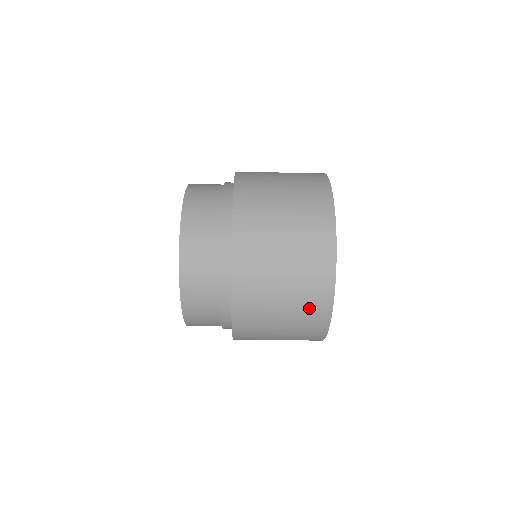
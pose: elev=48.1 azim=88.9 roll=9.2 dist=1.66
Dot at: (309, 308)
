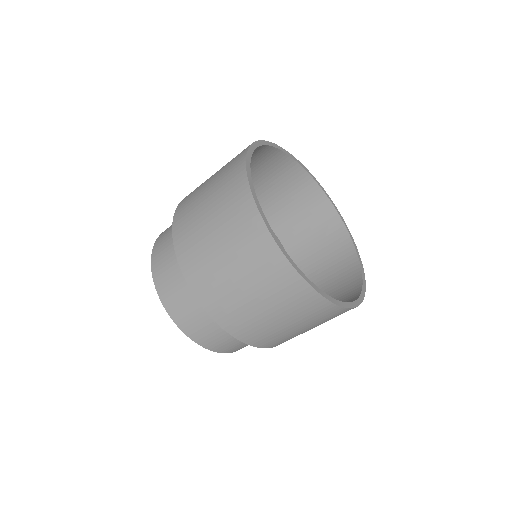
Dot at: (297, 305)
